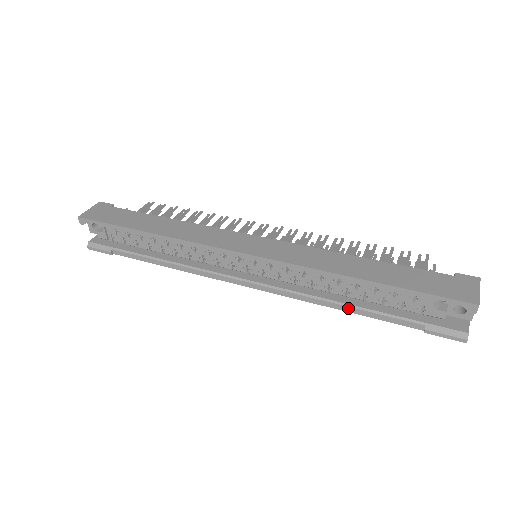
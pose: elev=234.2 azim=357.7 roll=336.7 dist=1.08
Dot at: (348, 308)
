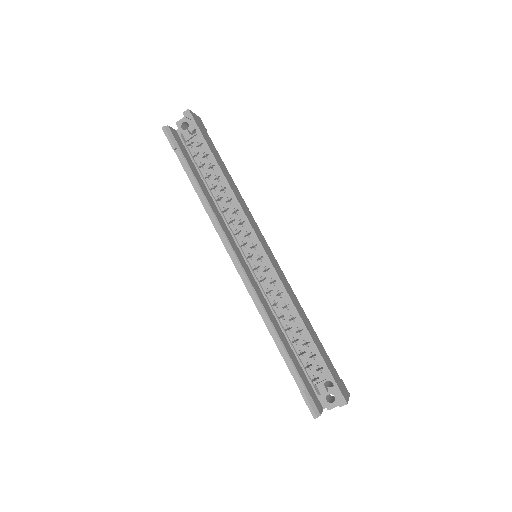
Dot at: (277, 338)
